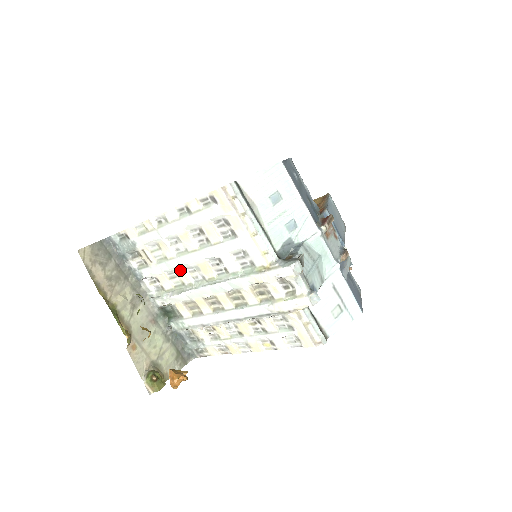
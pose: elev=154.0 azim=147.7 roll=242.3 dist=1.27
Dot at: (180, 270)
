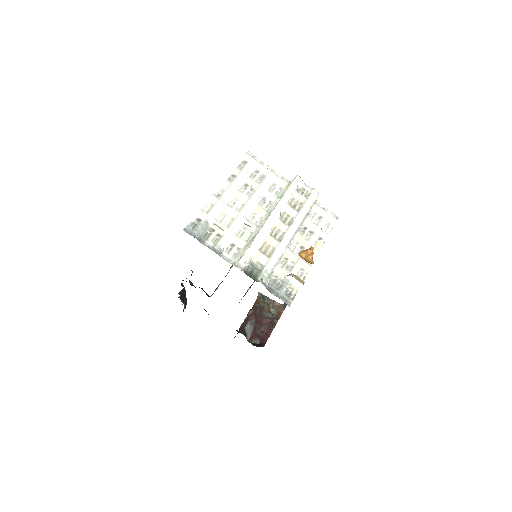
Dot at: (245, 222)
